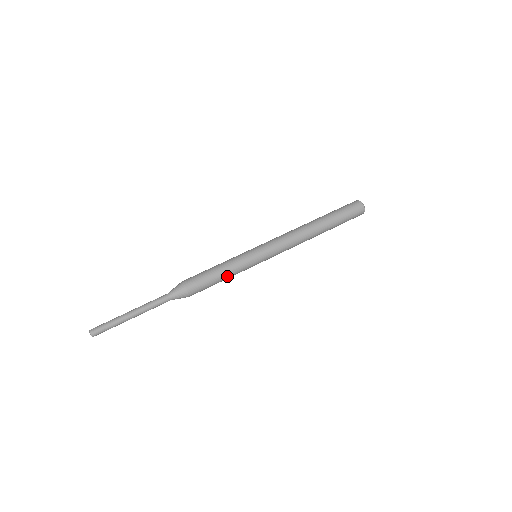
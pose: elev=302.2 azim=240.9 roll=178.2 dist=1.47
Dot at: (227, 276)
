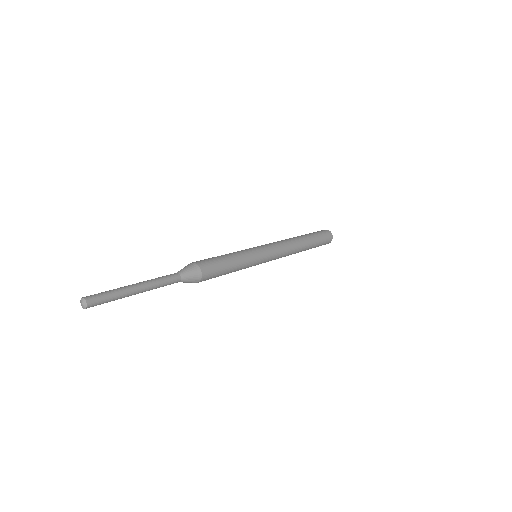
Dot at: (236, 268)
